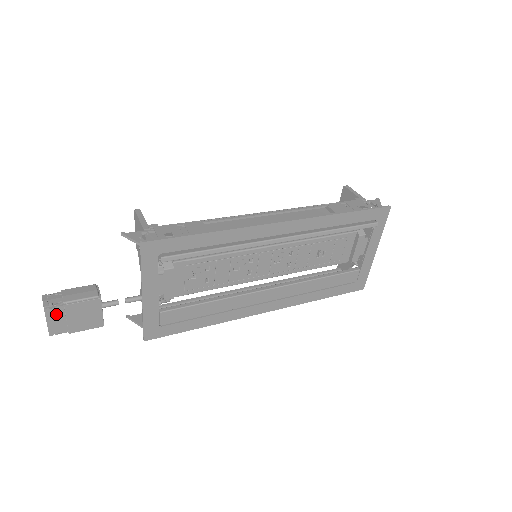
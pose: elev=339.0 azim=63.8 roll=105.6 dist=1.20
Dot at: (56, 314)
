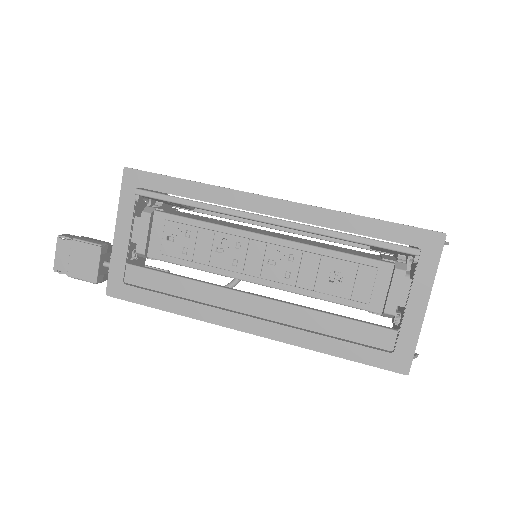
Dot at: (64, 248)
